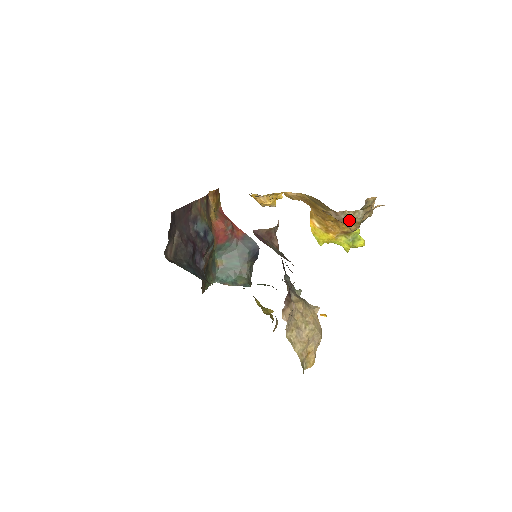
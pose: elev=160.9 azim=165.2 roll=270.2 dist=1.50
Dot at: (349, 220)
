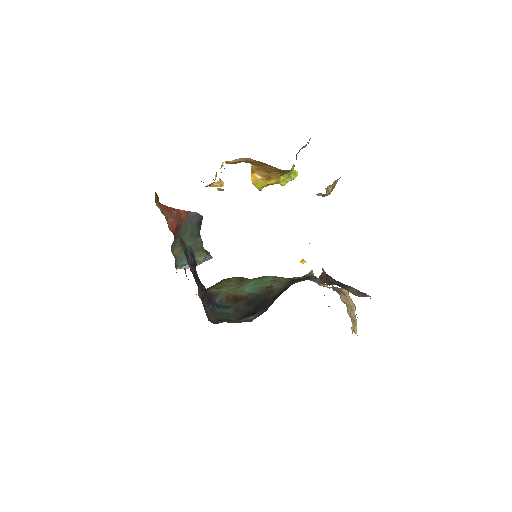
Dot at: (330, 192)
